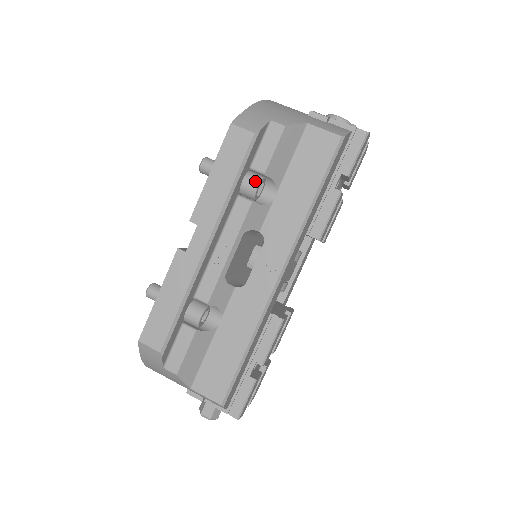
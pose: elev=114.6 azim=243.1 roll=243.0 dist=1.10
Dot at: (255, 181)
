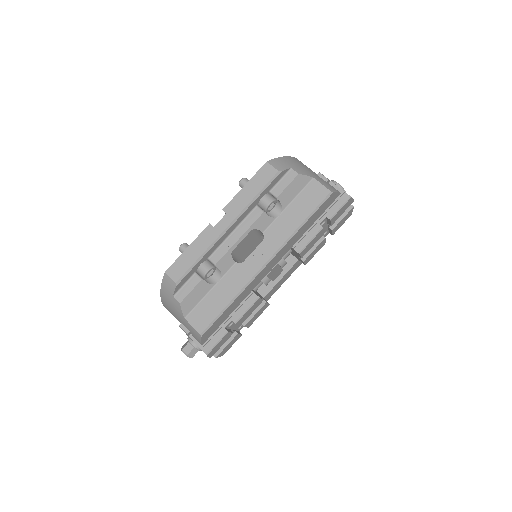
Dot at: (270, 200)
